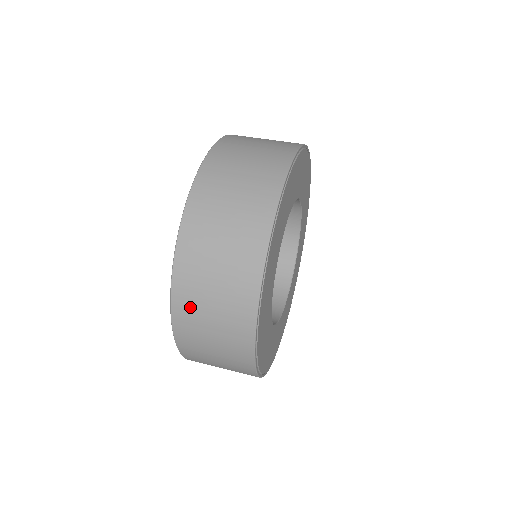
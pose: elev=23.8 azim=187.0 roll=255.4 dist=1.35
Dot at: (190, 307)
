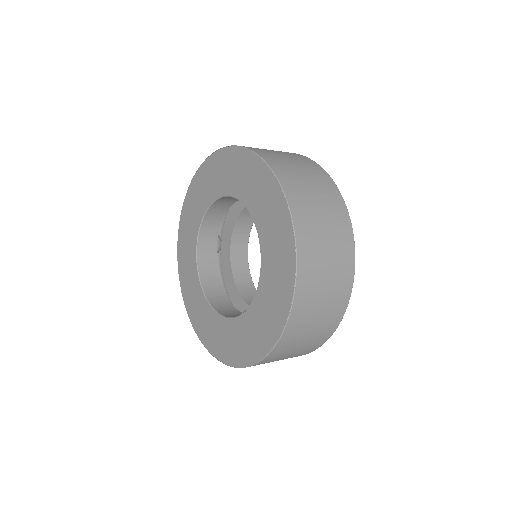
Dot at: (277, 356)
